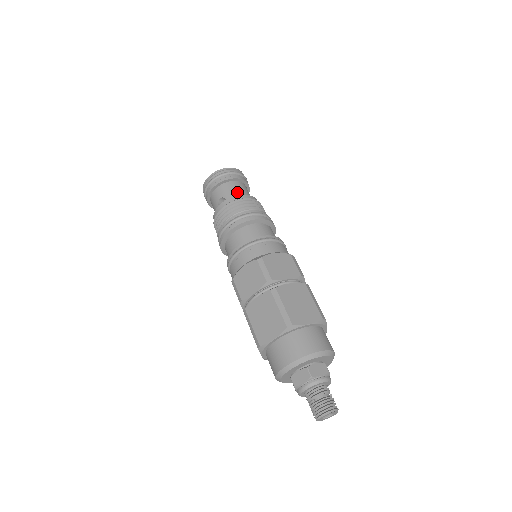
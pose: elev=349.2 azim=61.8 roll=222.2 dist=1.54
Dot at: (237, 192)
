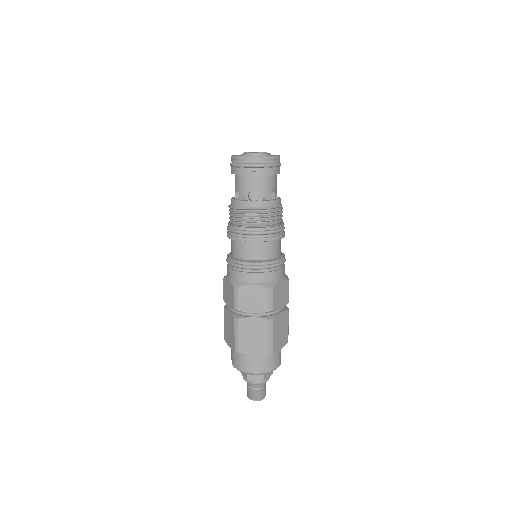
Dot at: (252, 190)
